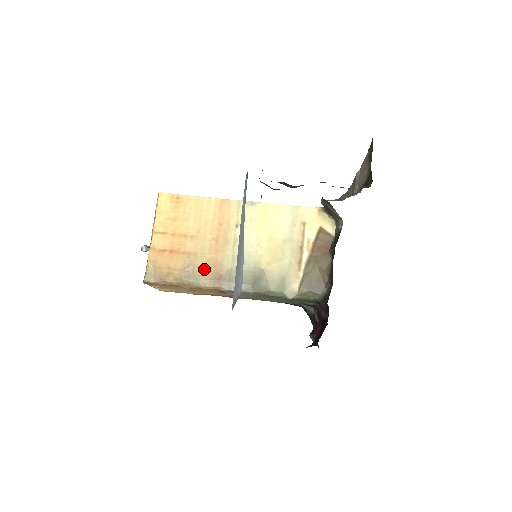
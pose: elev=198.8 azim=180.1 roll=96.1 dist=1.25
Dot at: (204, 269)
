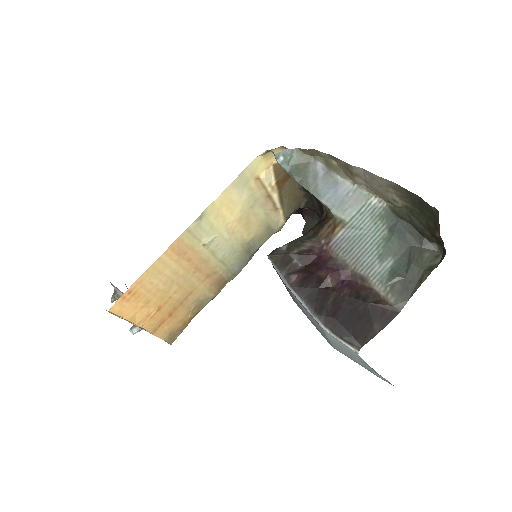
Dot at: (207, 292)
